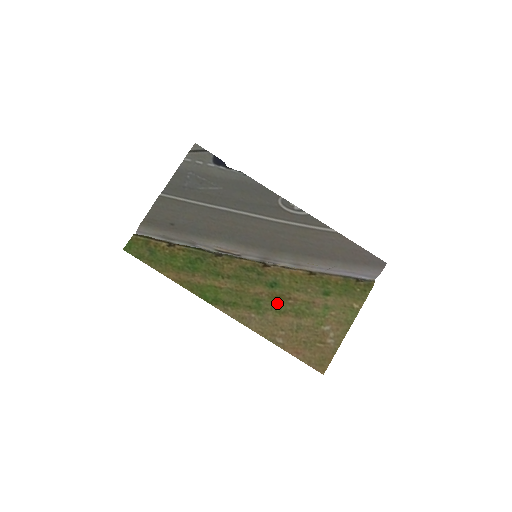
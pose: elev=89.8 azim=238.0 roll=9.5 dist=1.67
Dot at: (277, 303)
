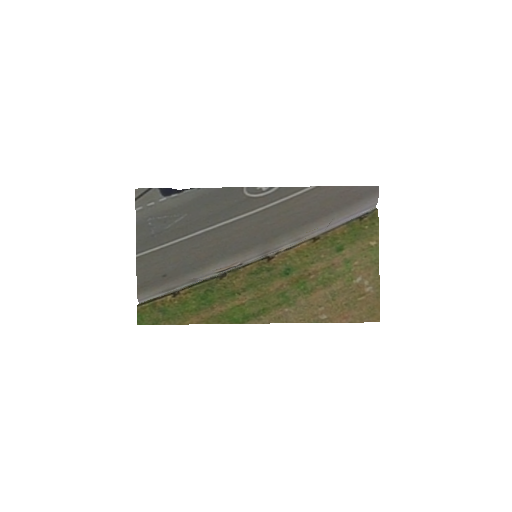
Dot at: (301, 286)
